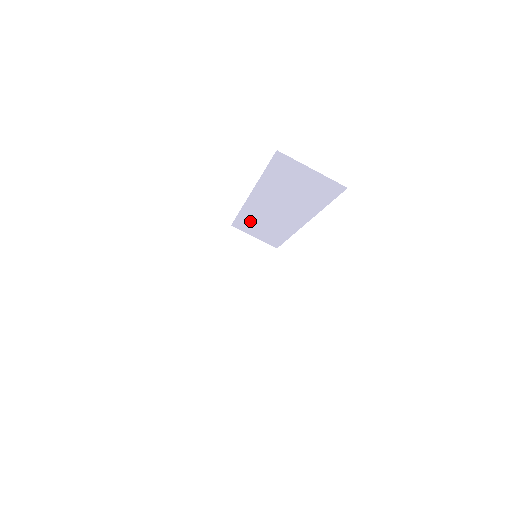
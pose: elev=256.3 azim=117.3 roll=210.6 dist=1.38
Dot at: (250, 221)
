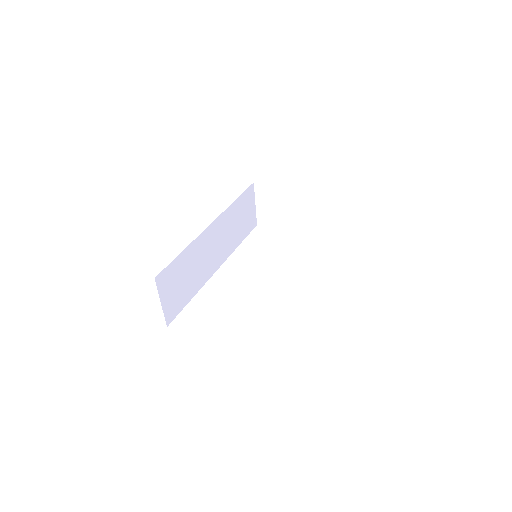
Dot at: occluded
